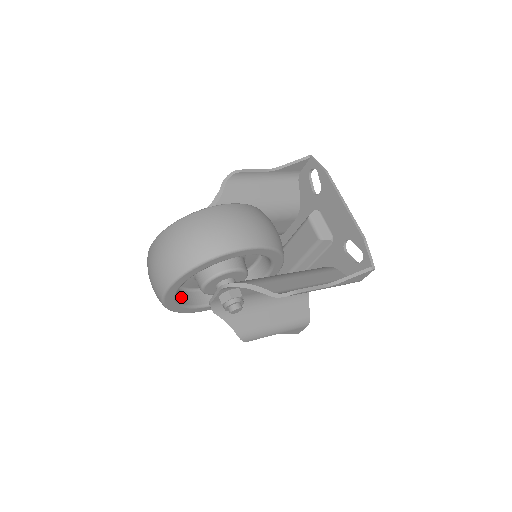
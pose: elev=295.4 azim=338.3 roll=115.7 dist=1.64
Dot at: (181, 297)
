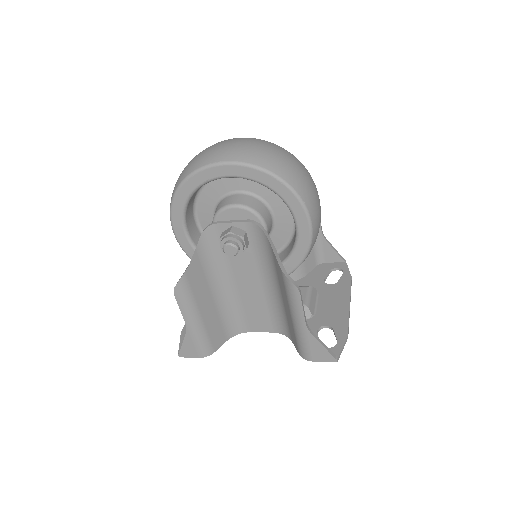
Dot at: occluded
